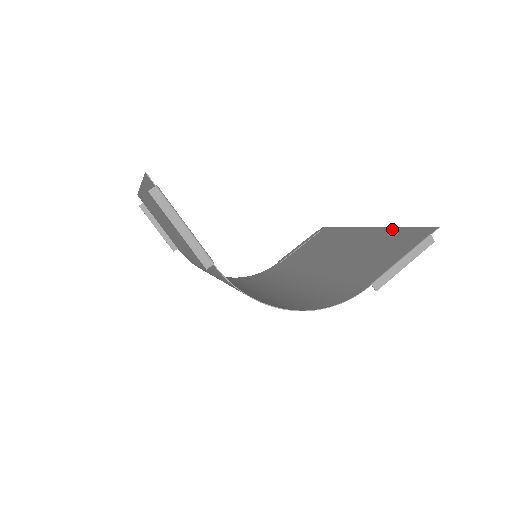
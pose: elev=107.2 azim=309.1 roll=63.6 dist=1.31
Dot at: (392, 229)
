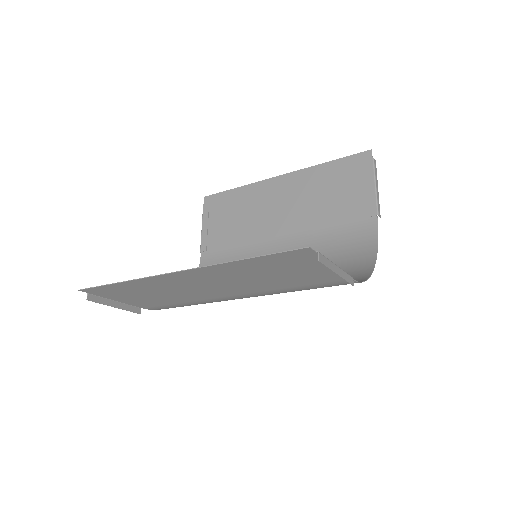
Dot at: (318, 168)
